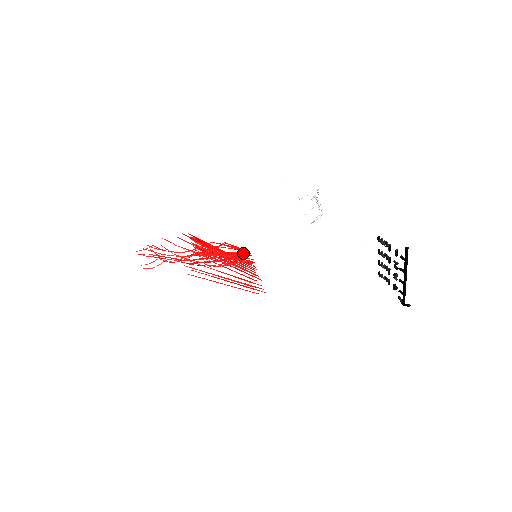
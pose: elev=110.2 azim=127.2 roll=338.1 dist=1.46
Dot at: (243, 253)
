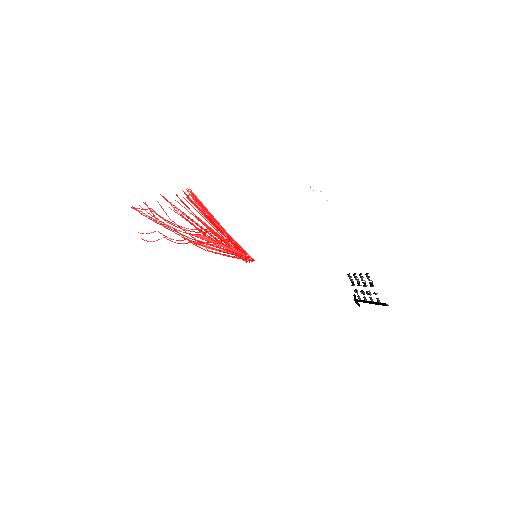
Dot at: (246, 256)
